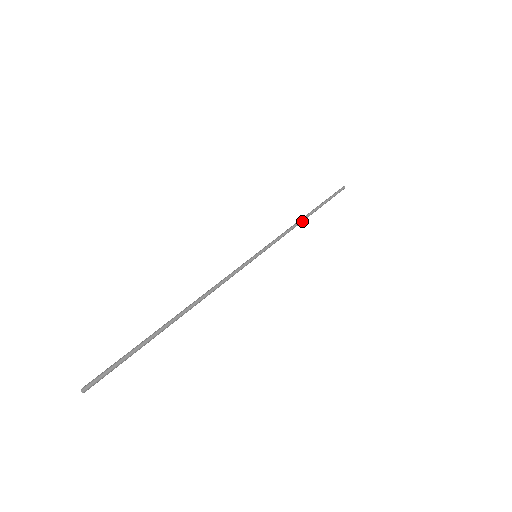
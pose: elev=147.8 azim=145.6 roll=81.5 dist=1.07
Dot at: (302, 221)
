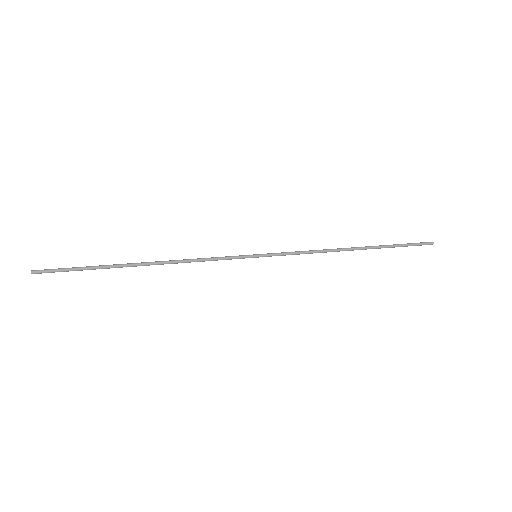
Dot at: (340, 250)
